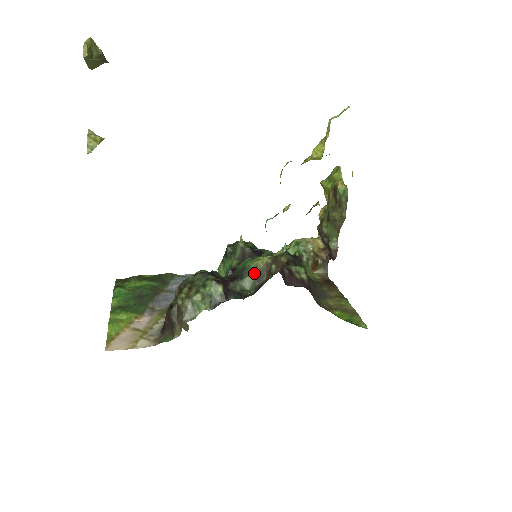
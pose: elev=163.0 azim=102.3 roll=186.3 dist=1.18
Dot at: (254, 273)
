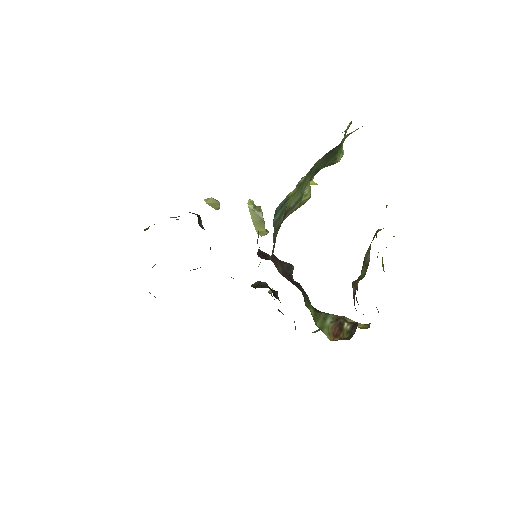
Dot at: occluded
